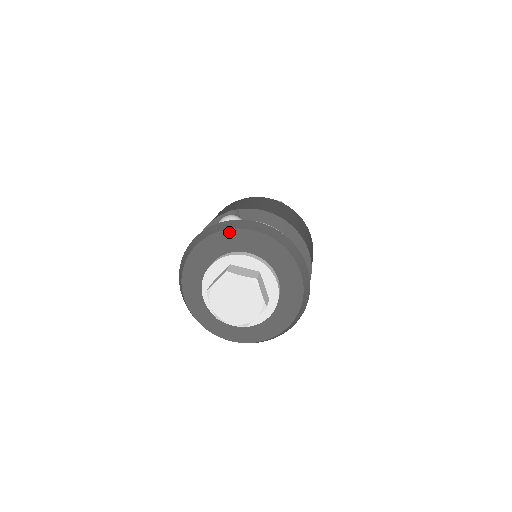
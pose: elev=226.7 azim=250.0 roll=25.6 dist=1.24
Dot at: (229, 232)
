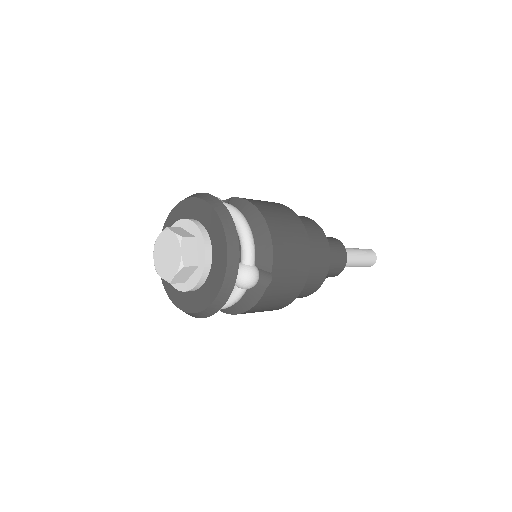
Dot at: (190, 200)
